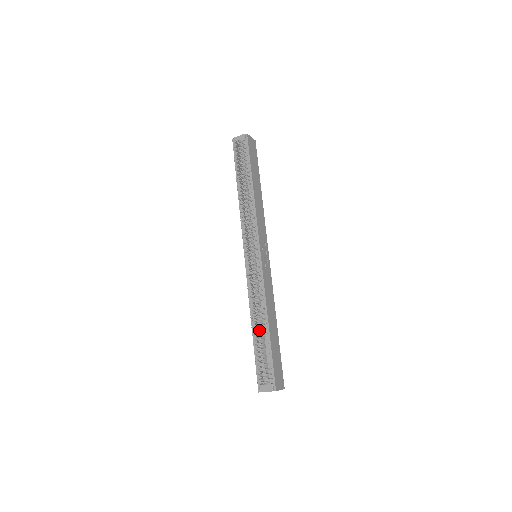
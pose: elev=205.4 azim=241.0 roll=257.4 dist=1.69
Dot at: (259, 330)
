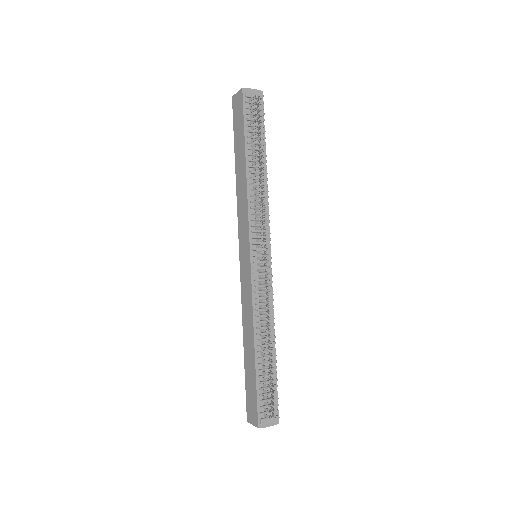
Dot at: (271, 353)
